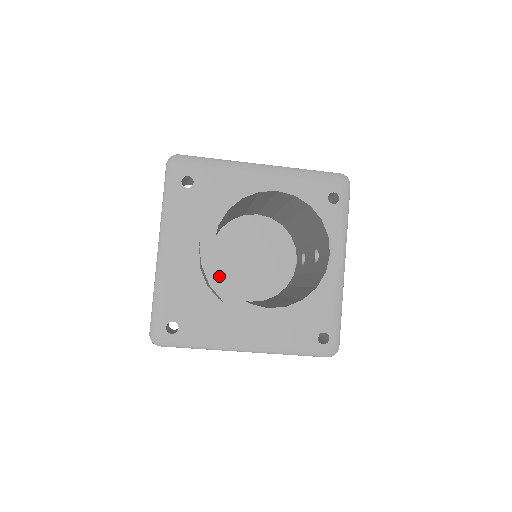
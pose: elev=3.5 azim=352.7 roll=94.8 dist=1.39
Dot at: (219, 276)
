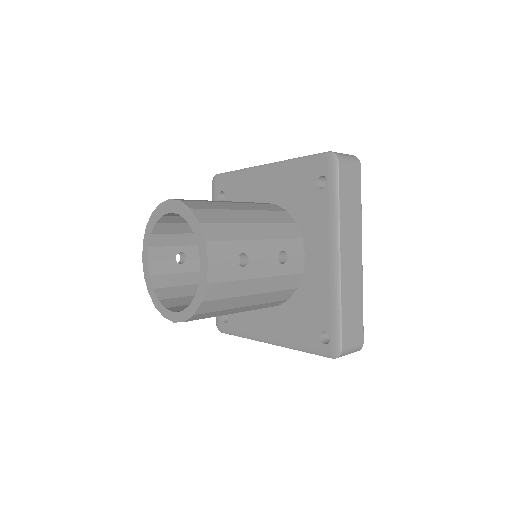
Dot at: (151, 286)
